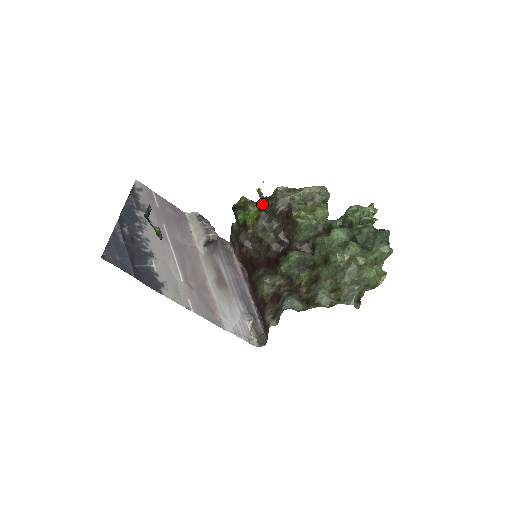
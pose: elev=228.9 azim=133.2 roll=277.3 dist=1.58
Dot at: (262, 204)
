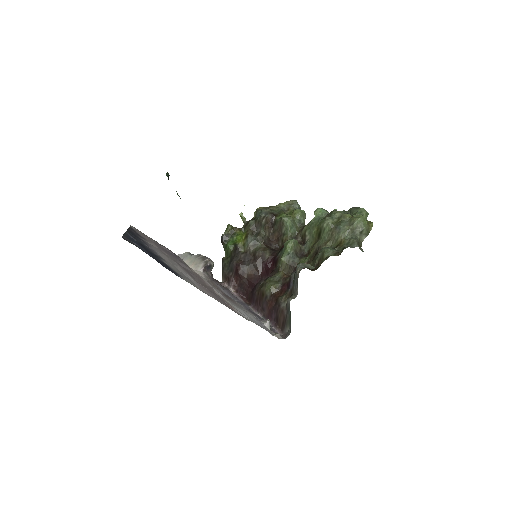
Dot at: (247, 224)
